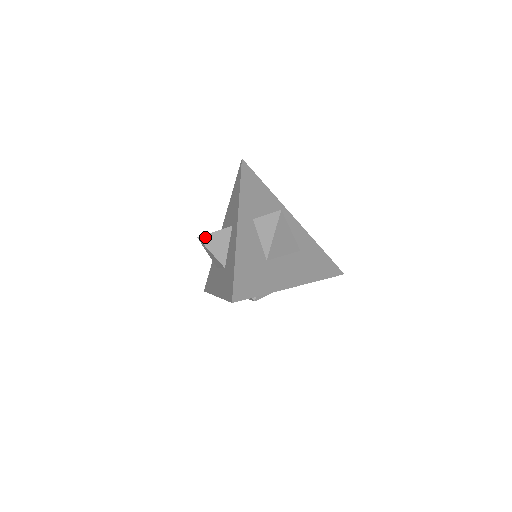
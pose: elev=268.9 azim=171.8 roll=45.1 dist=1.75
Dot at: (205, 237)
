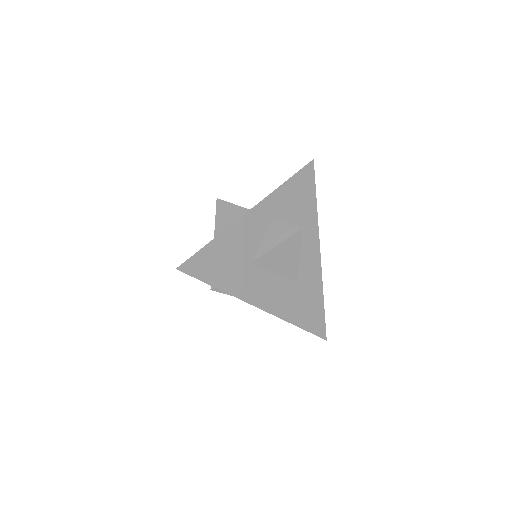
Dot at: (222, 202)
